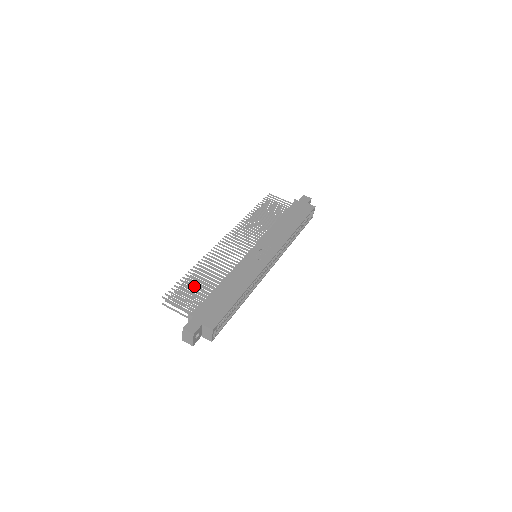
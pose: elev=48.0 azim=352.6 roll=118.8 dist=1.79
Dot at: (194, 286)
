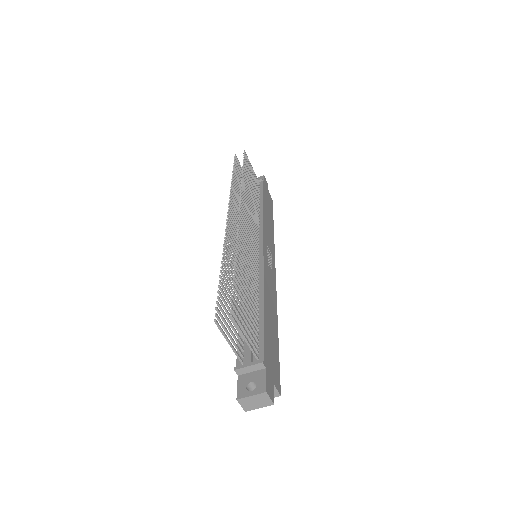
Dot at: (246, 300)
